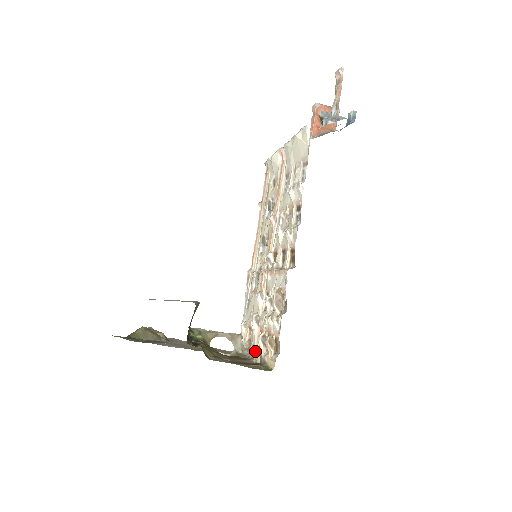
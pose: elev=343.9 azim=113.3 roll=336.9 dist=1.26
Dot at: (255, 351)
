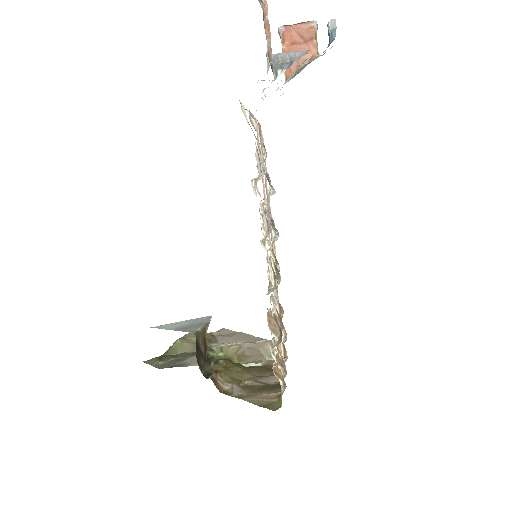
Dot at: occluded
